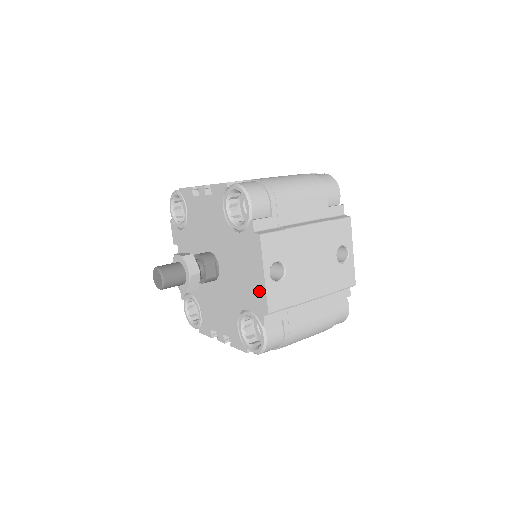
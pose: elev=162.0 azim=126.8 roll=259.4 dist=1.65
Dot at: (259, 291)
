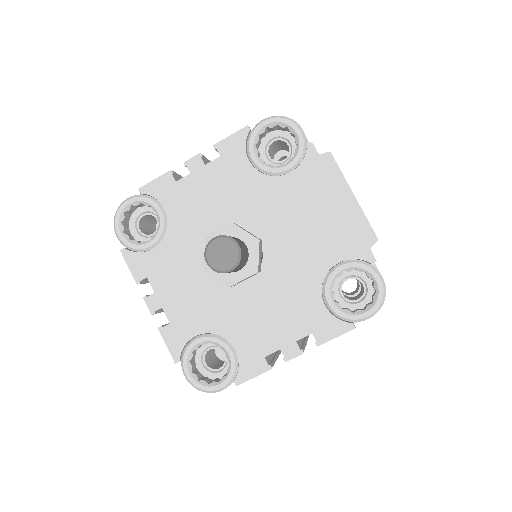
Dot at: (352, 222)
